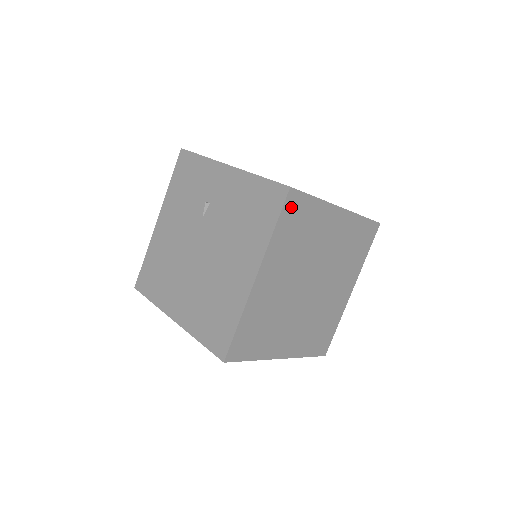
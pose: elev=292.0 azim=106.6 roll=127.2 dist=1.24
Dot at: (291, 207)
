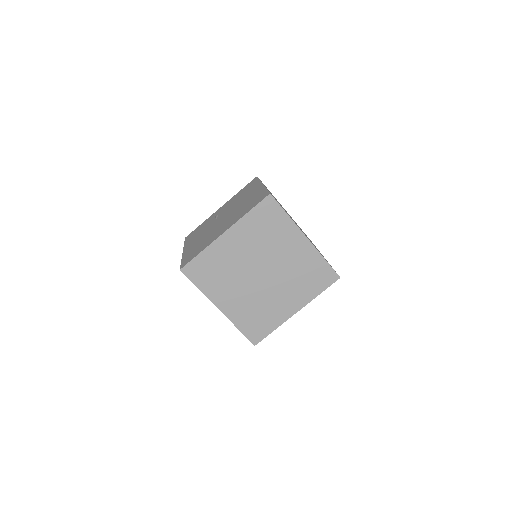
Dot at: occluded
